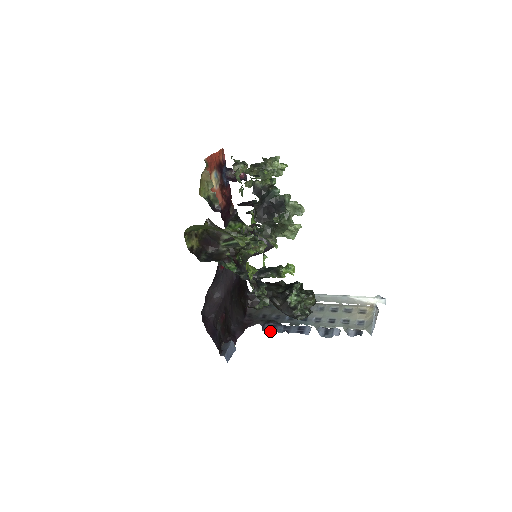
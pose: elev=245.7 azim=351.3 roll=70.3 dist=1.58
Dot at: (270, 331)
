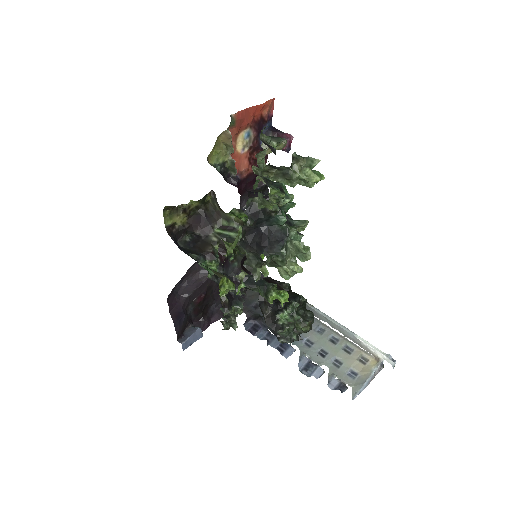
Dot at: (250, 331)
